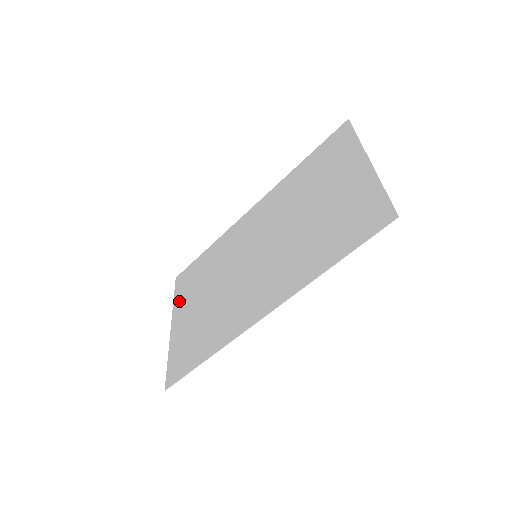
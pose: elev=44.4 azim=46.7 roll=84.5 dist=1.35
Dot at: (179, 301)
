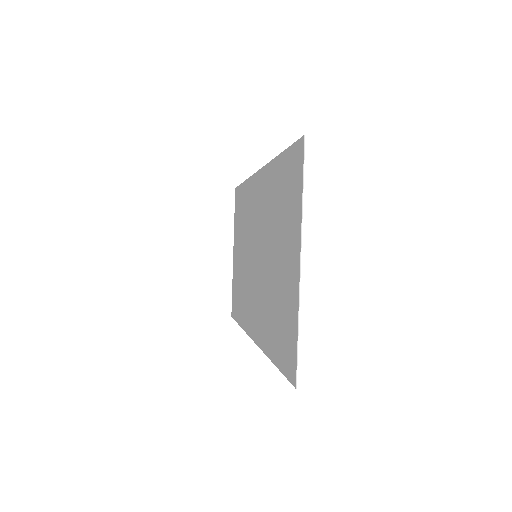
Dot at: (235, 228)
